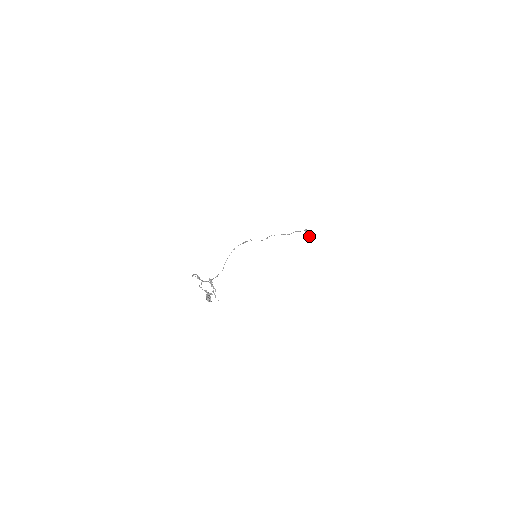
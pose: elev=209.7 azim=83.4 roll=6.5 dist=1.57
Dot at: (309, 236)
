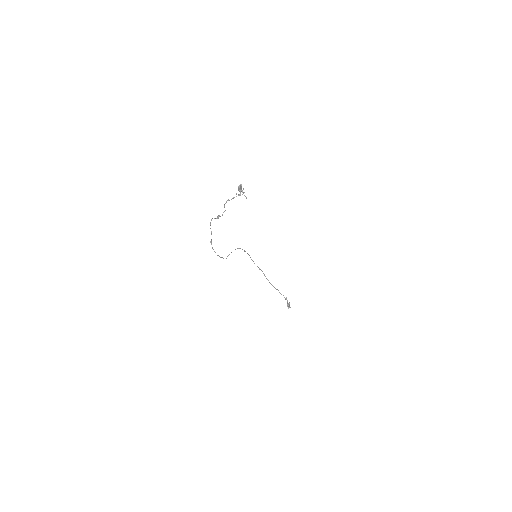
Dot at: (289, 306)
